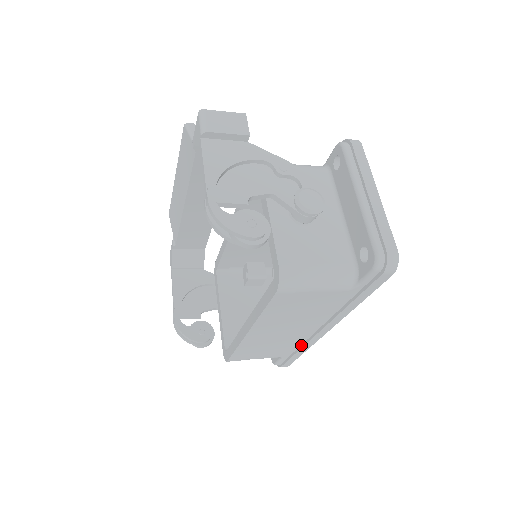
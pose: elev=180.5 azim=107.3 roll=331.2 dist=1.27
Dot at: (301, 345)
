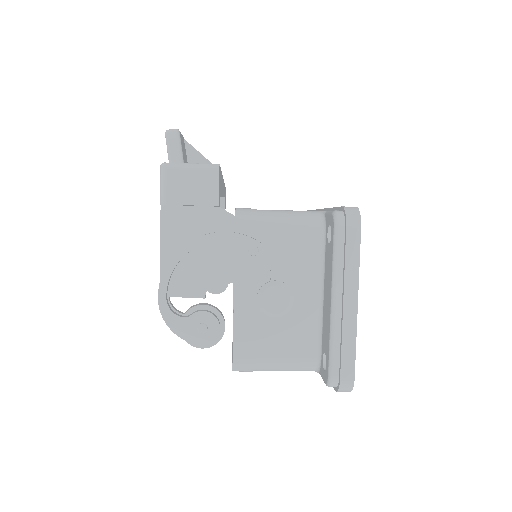
Dot at: occluded
